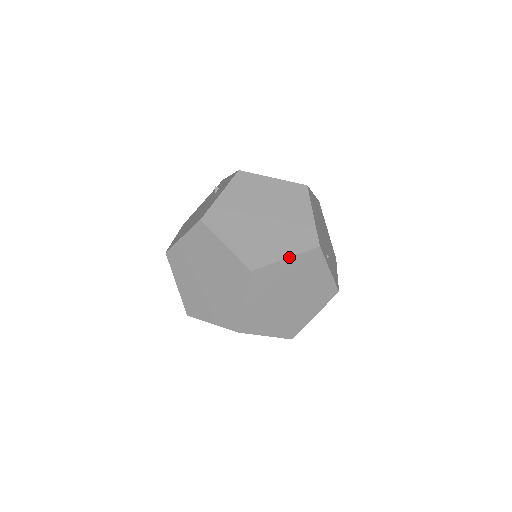
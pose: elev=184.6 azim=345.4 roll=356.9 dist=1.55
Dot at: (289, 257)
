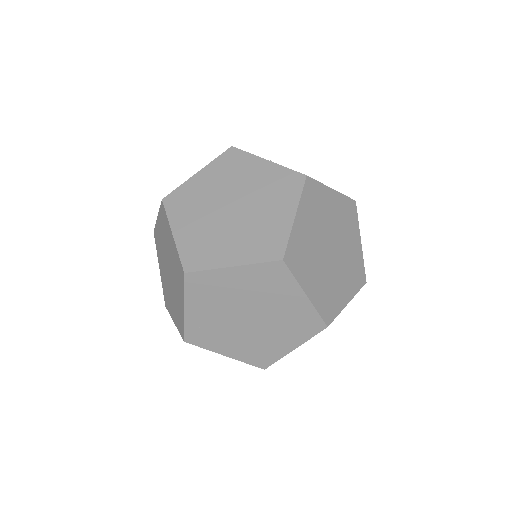
Dot at: (200, 170)
